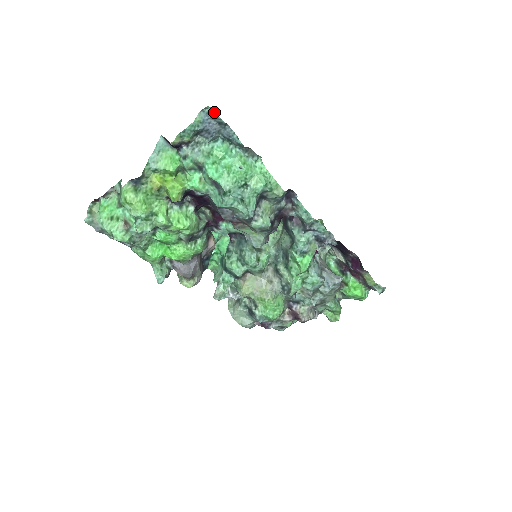
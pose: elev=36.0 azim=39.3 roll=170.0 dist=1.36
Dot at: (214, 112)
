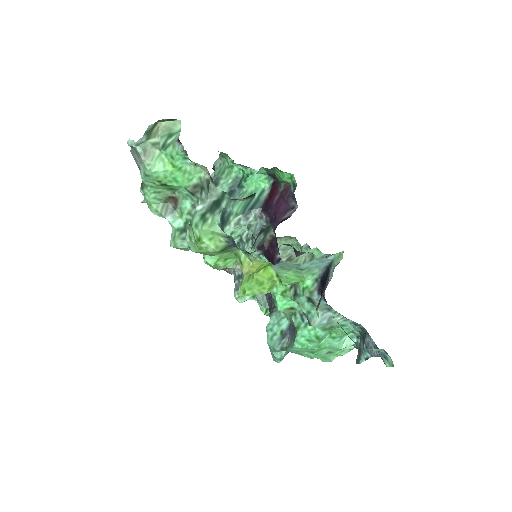
Dot at: occluded
